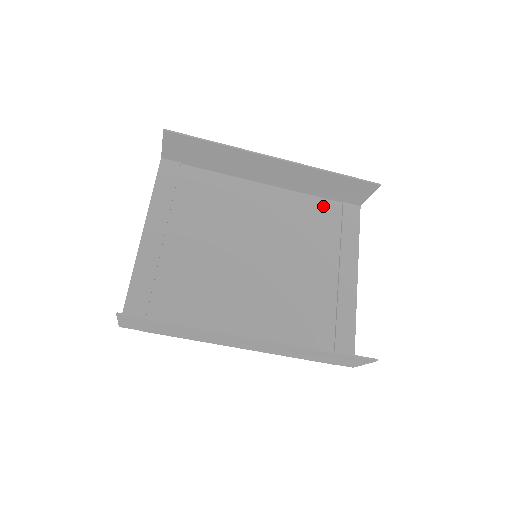
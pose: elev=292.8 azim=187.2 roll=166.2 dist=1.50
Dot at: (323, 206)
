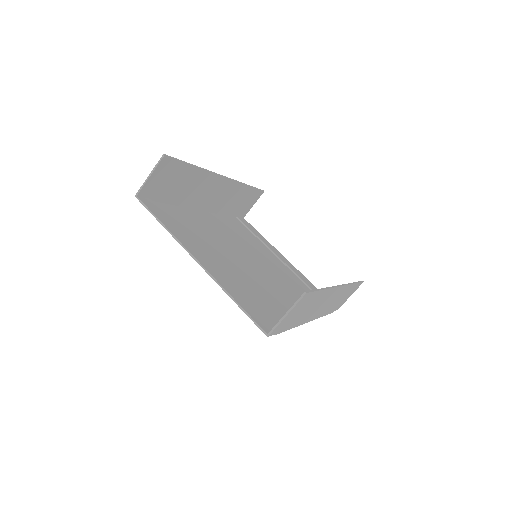
Dot at: (233, 221)
